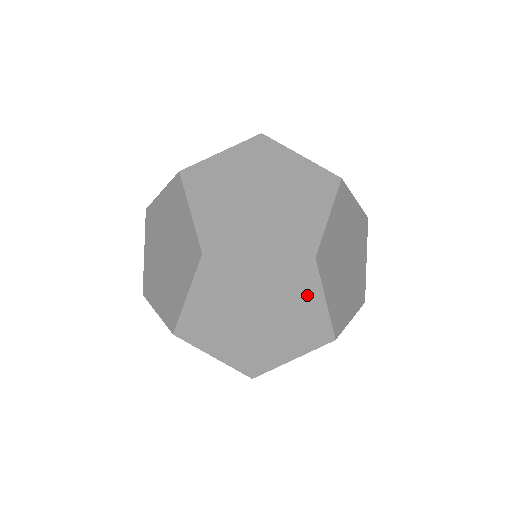
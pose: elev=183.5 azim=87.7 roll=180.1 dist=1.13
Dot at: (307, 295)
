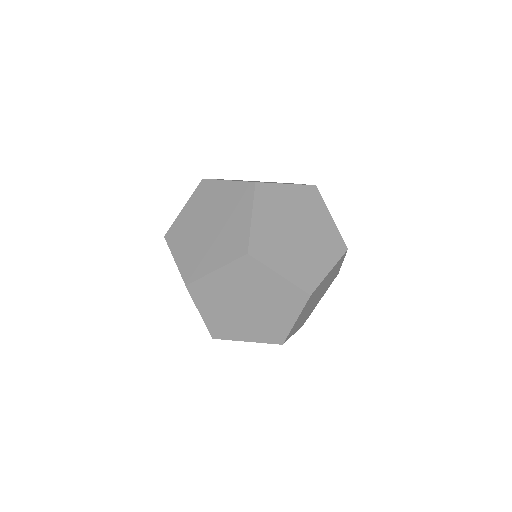
Dot at: occluded
